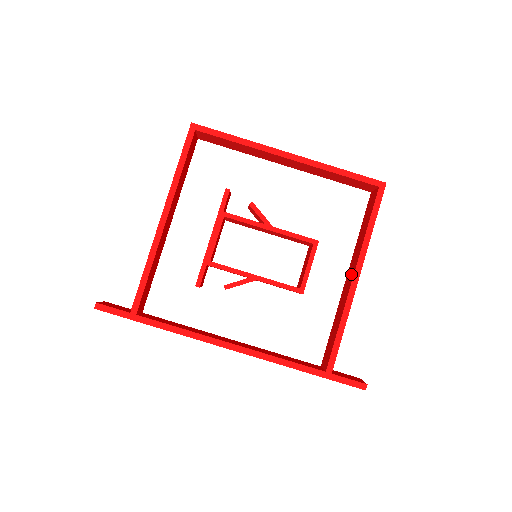
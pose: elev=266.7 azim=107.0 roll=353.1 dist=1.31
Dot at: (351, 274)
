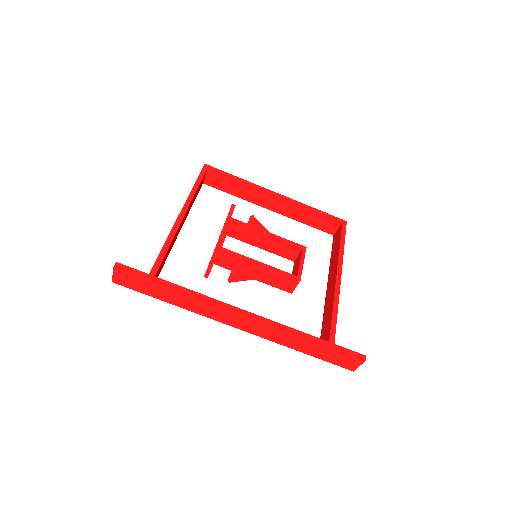
Dot at: (333, 277)
